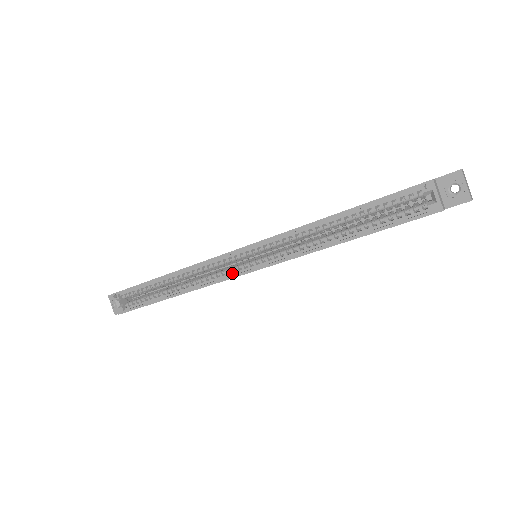
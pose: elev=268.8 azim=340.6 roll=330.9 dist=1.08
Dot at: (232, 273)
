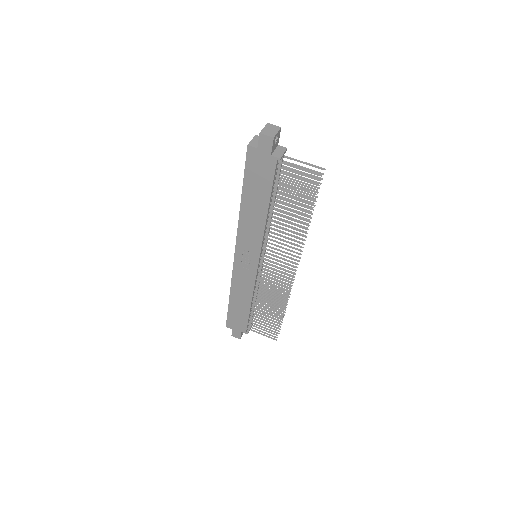
Dot at: (236, 261)
